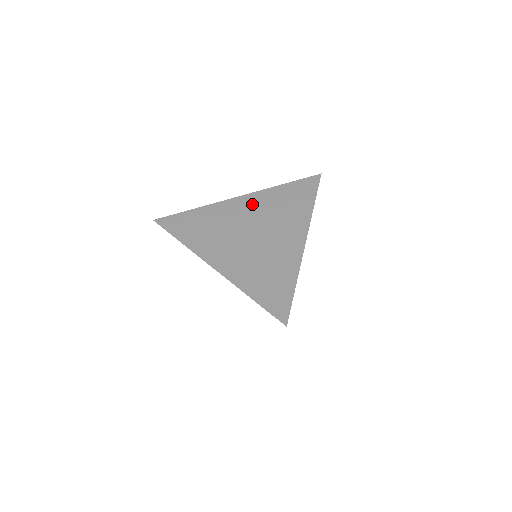
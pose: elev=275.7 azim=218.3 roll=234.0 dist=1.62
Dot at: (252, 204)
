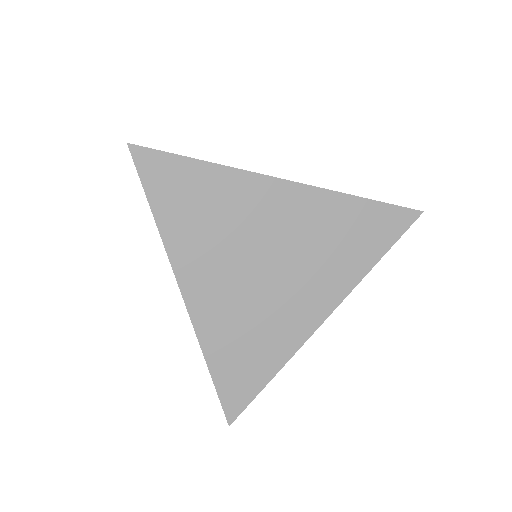
Dot at: (295, 209)
